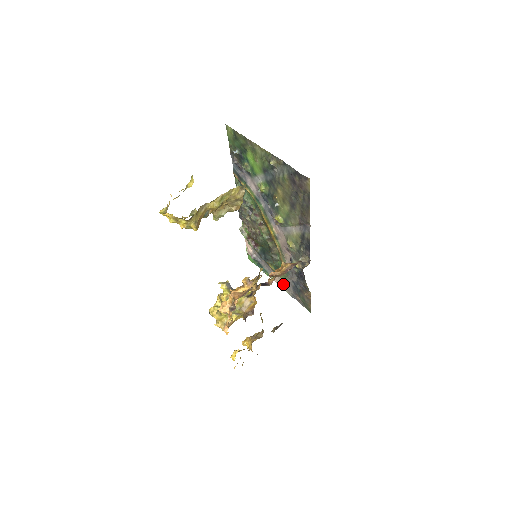
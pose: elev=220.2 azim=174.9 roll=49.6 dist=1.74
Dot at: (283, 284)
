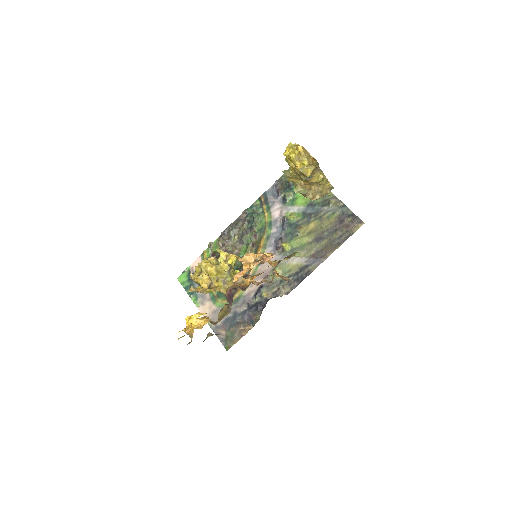
Dot at: (211, 313)
